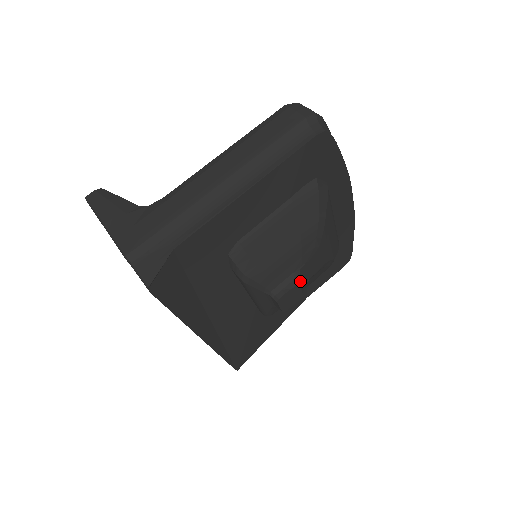
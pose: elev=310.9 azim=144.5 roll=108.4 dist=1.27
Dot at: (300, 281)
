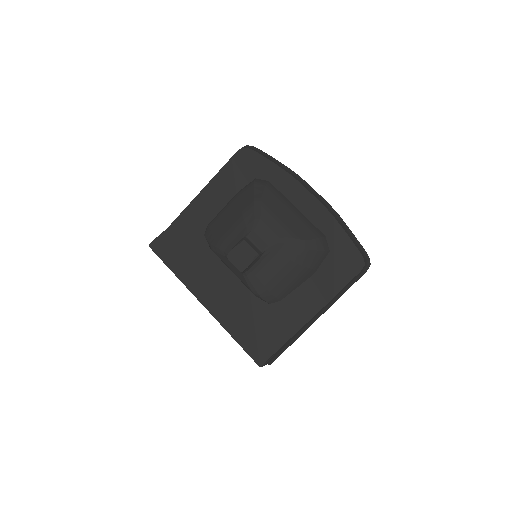
Dot at: (243, 241)
